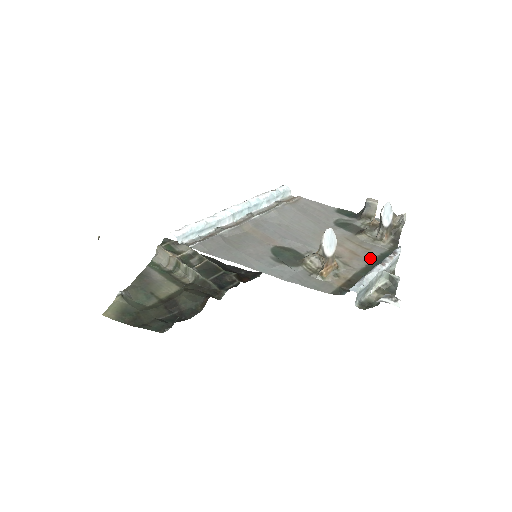
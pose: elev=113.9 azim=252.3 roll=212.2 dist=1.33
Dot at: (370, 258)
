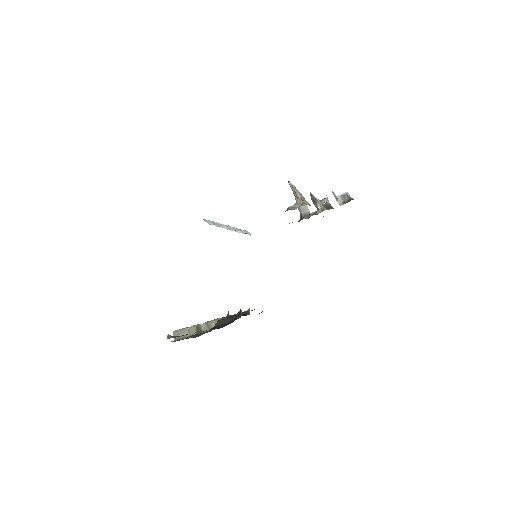
Dot at: occluded
